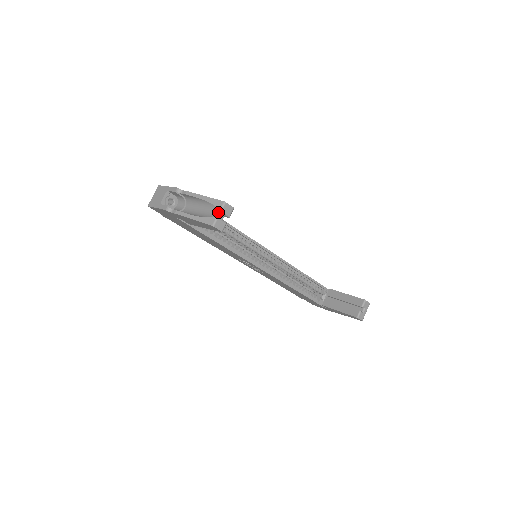
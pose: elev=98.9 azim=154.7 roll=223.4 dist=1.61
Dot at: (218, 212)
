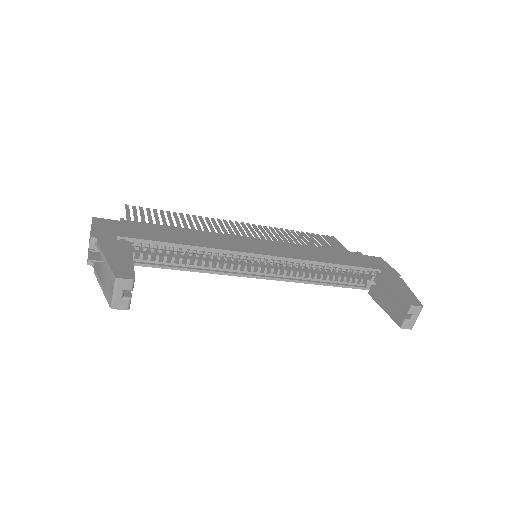
Dot at: (113, 290)
